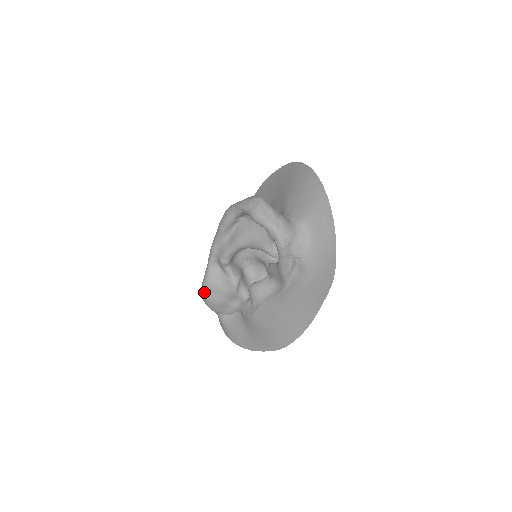
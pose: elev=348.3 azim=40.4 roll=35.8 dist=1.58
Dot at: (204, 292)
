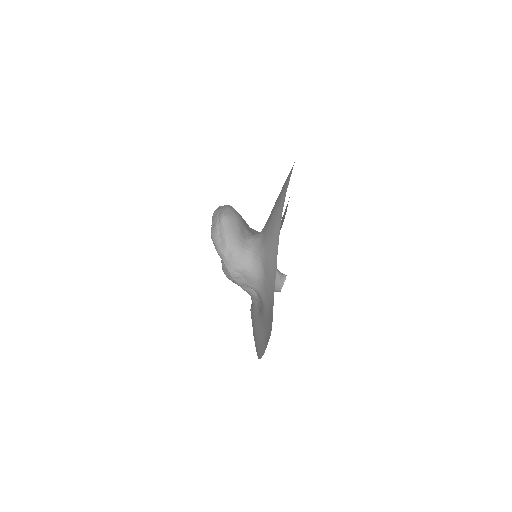
Dot at: (222, 269)
